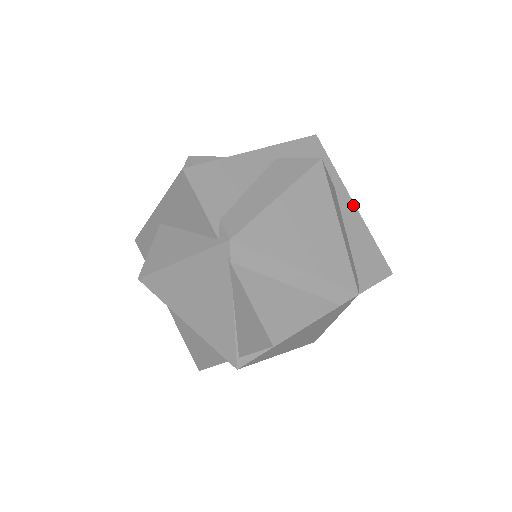
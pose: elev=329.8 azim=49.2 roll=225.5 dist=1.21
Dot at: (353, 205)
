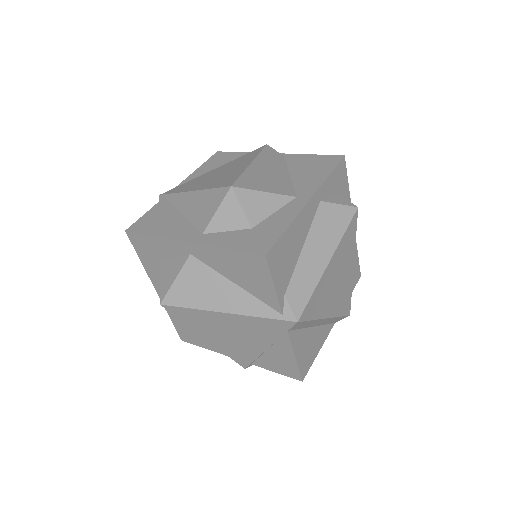
Dot at: occluded
